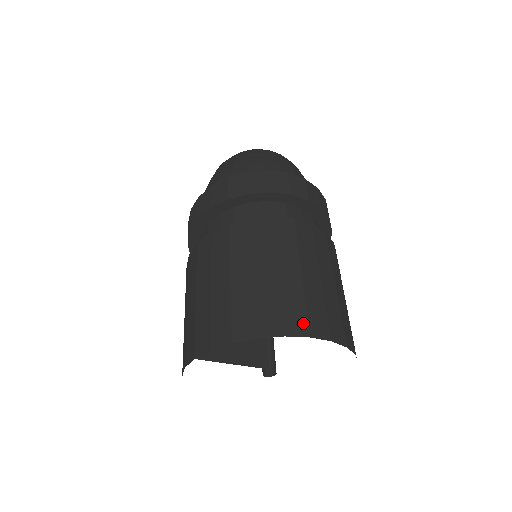
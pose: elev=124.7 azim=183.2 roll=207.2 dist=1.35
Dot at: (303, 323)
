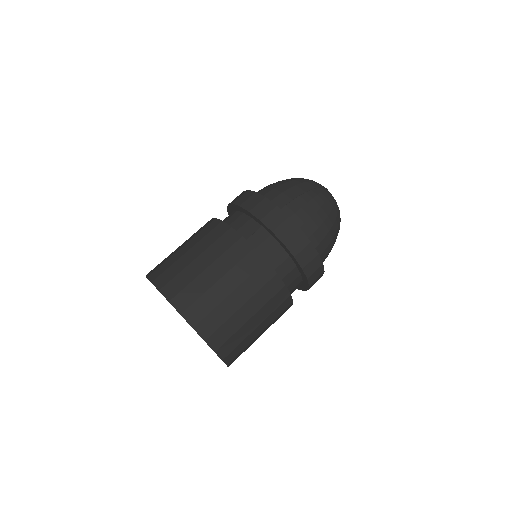
Dot at: (228, 352)
